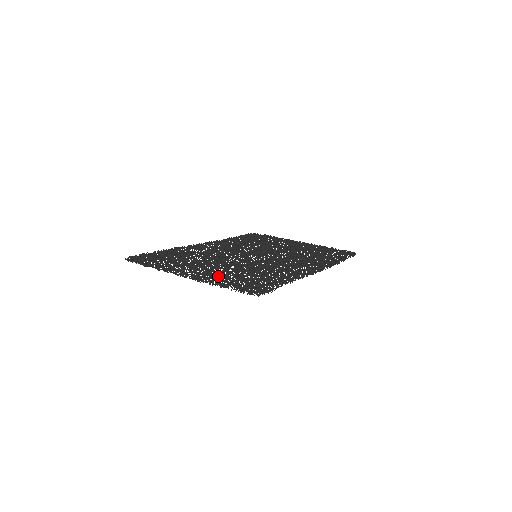
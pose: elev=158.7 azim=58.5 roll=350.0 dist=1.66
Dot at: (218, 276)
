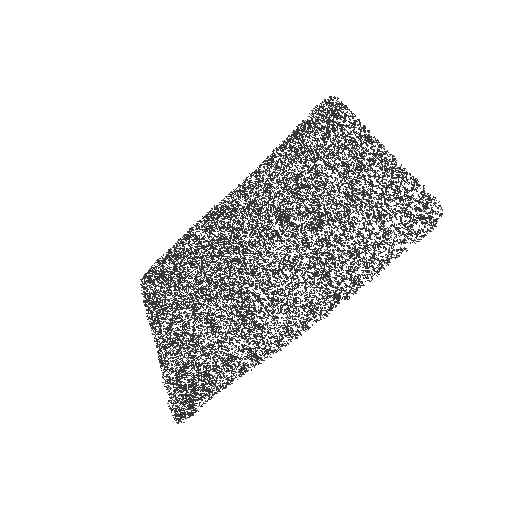
Dot at: (178, 349)
